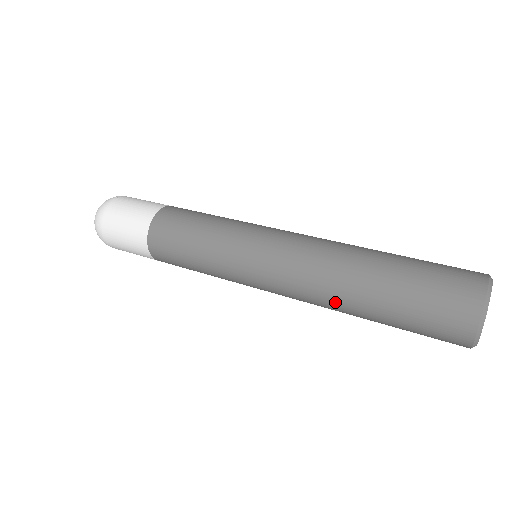
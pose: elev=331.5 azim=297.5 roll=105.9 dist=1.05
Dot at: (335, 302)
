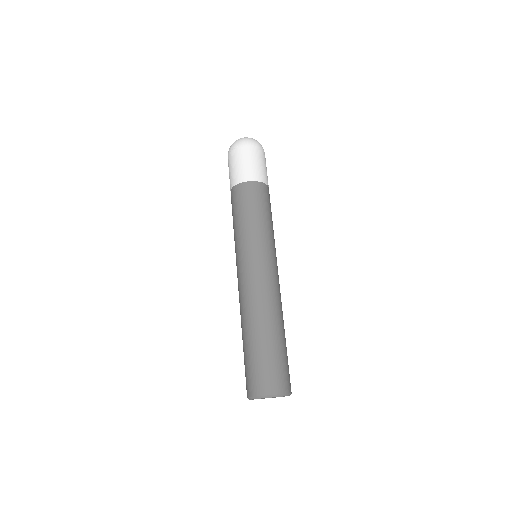
Dot at: occluded
